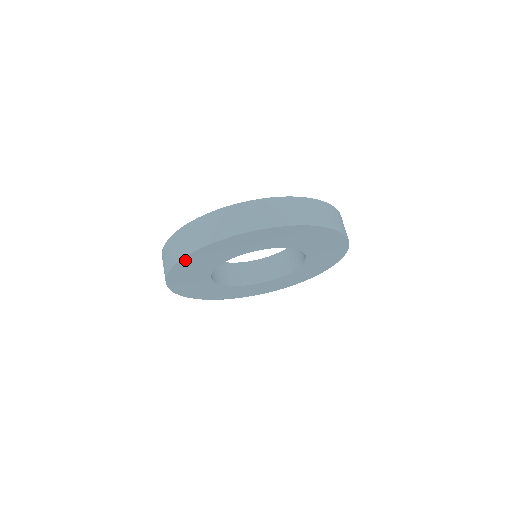
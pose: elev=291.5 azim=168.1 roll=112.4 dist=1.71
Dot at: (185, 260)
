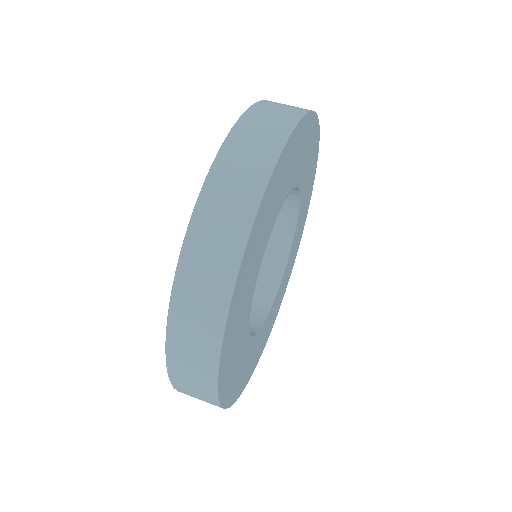
Dot at: (246, 252)
